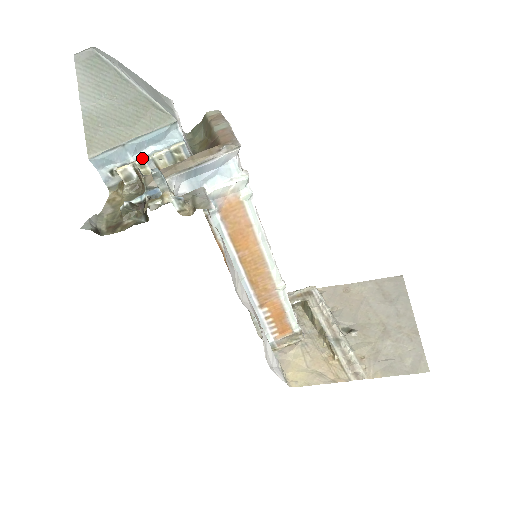
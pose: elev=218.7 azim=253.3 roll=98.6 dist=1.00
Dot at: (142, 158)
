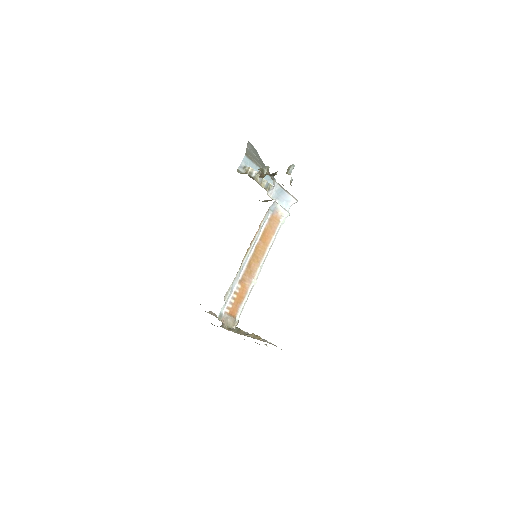
Dot at: (259, 175)
